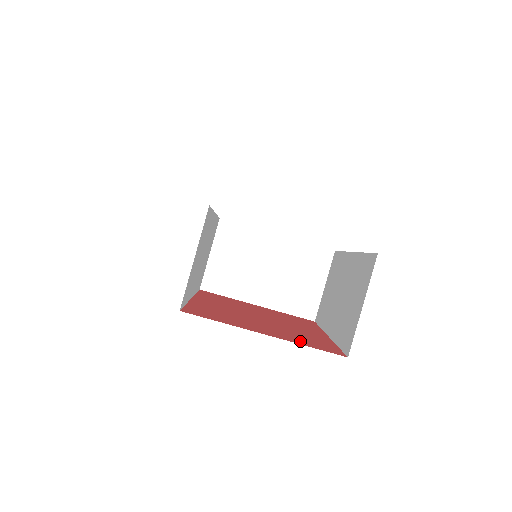
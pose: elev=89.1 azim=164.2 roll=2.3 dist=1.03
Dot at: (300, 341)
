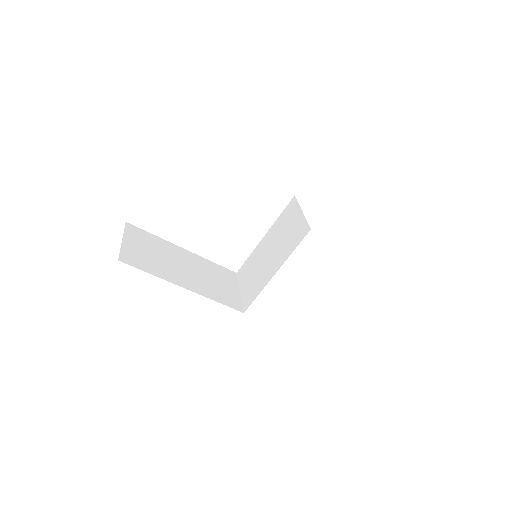
Dot at: occluded
